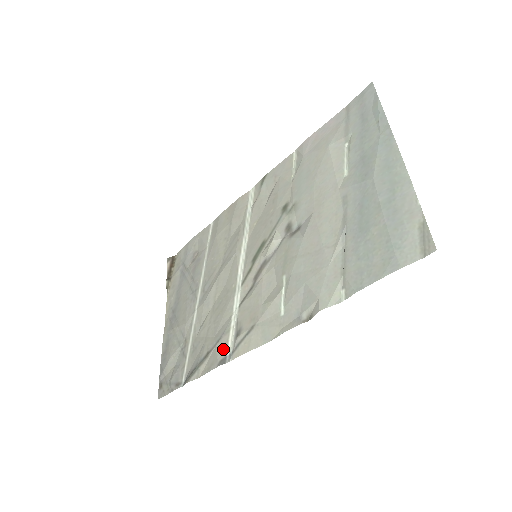
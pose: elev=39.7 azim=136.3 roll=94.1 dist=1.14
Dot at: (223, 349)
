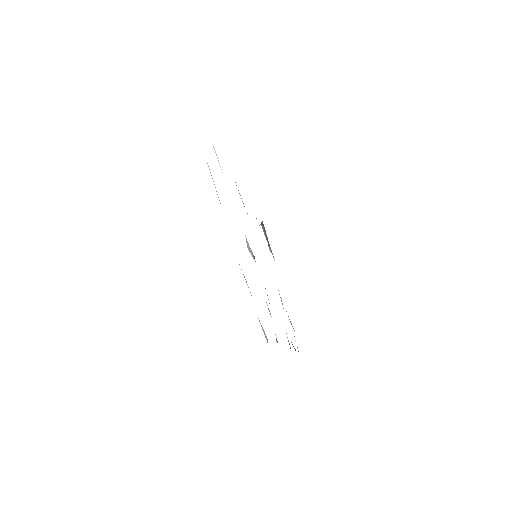
Dot at: occluded
